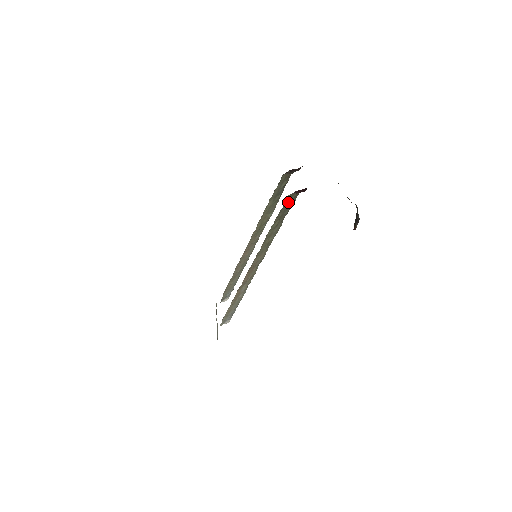
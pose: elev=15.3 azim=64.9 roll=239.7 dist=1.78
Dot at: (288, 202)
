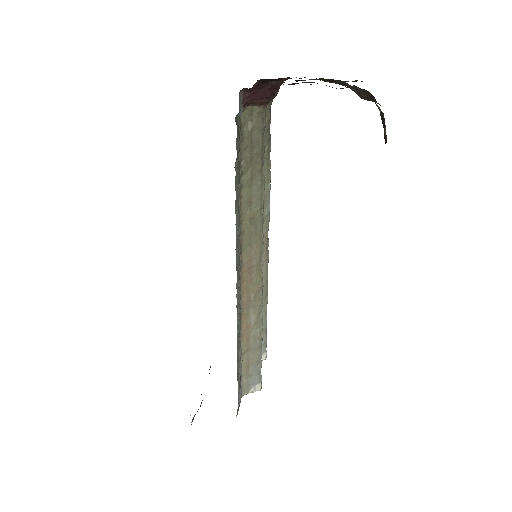
Dot at: (250, 126)
